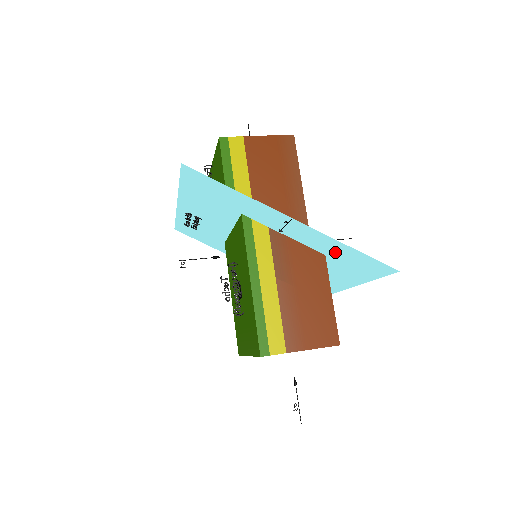
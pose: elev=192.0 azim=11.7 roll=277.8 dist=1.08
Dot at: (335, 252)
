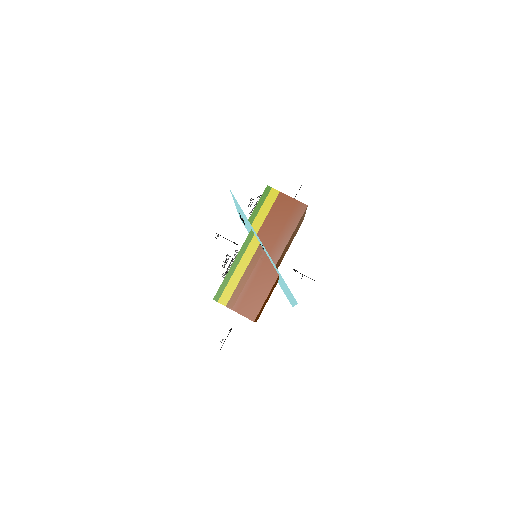
Dot at: occluded
